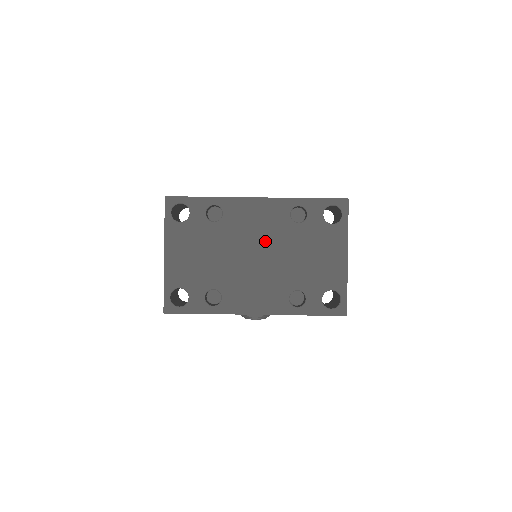
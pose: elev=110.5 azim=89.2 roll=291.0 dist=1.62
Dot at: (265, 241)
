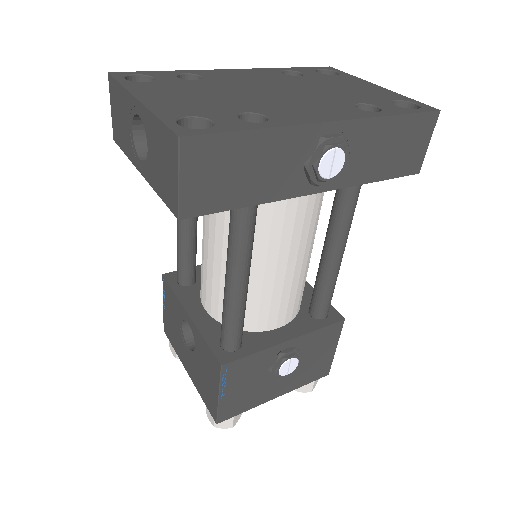
Dot at: (275, 85)
